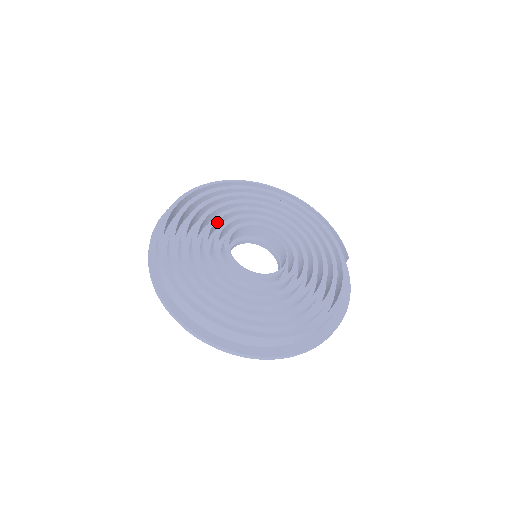
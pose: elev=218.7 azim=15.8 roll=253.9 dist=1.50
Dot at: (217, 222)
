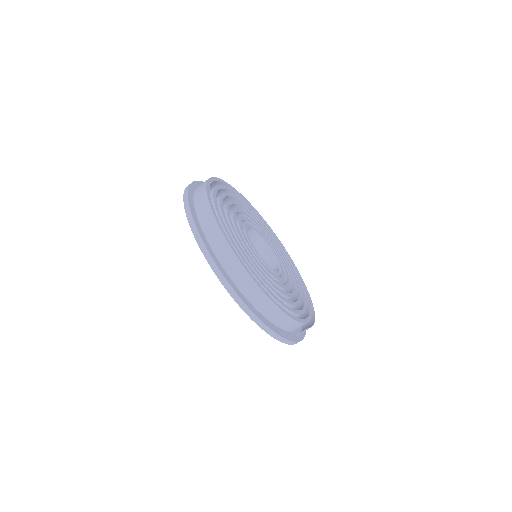
Dot at: occluded
